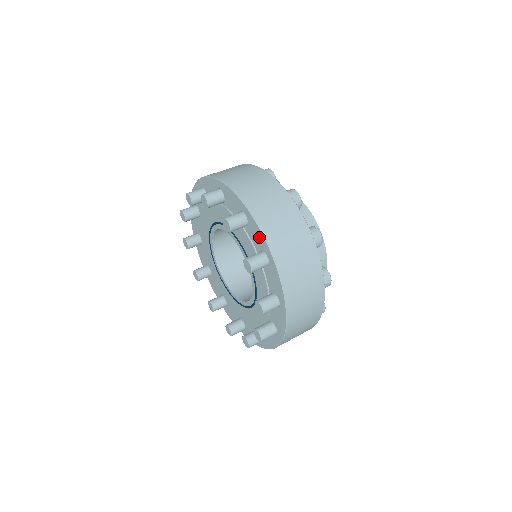
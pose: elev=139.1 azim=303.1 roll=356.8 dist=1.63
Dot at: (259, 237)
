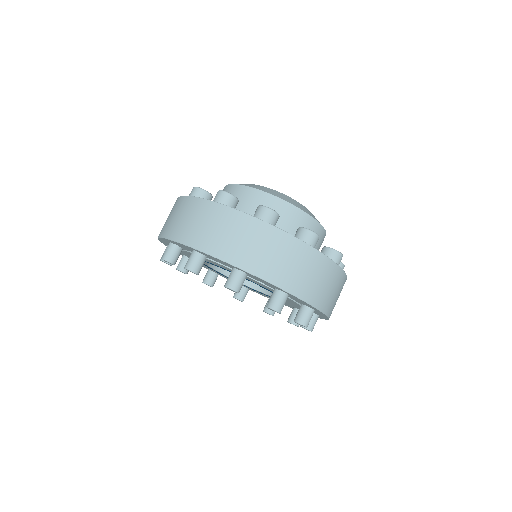
Dot at: (306, 304)
